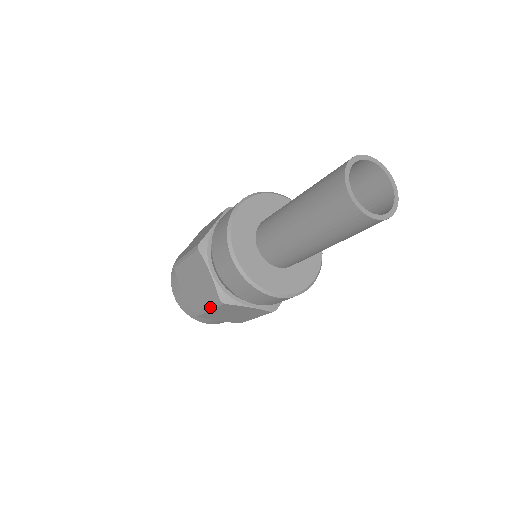
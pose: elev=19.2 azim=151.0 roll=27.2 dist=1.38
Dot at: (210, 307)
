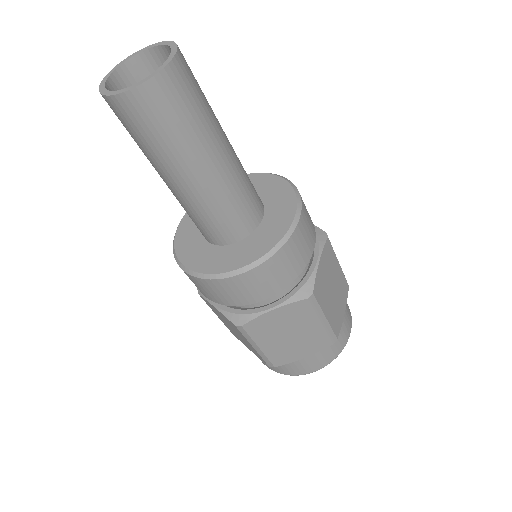
Dot at: occluded
